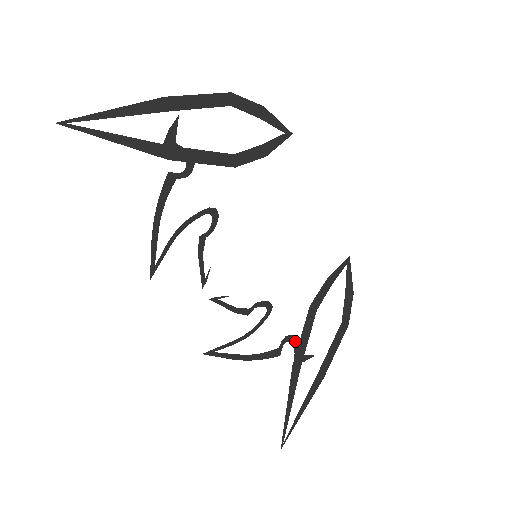
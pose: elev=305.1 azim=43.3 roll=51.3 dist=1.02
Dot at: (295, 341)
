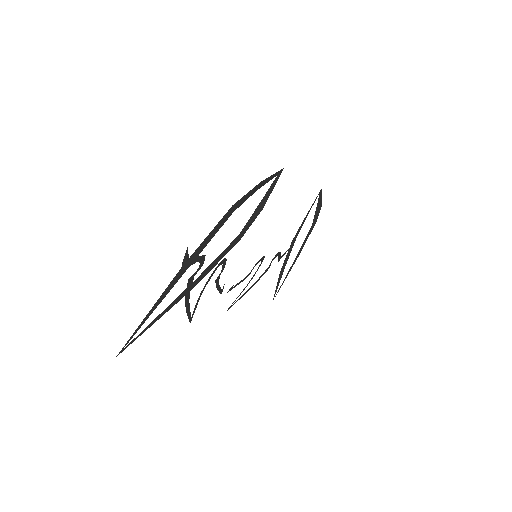
Dot at: (279, 254)
